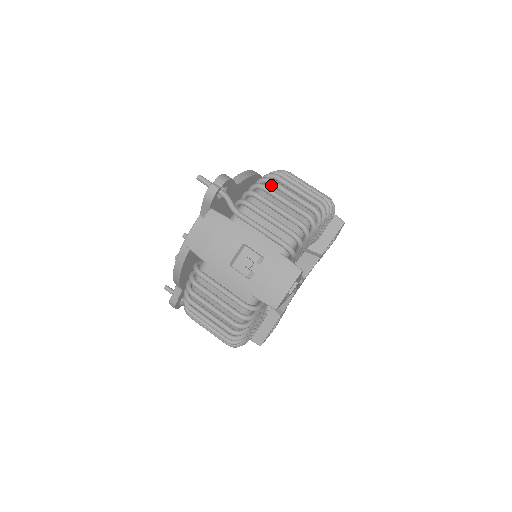
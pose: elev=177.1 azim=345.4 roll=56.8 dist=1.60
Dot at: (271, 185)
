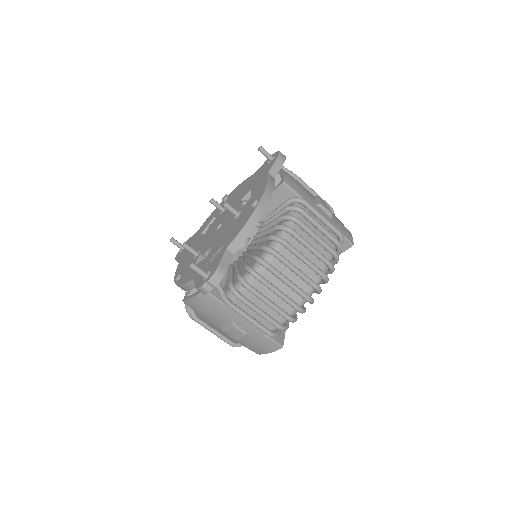
Dot at: (268, 270)
